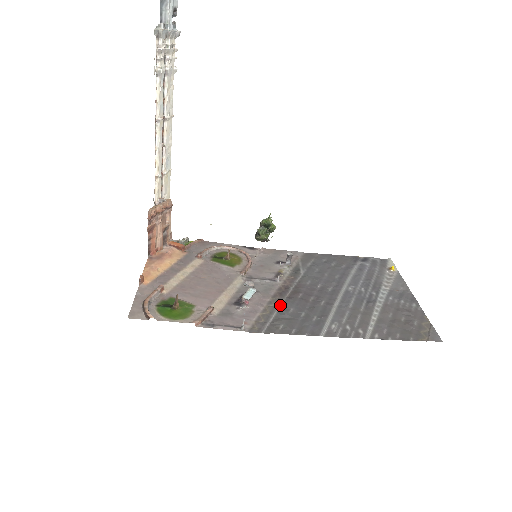
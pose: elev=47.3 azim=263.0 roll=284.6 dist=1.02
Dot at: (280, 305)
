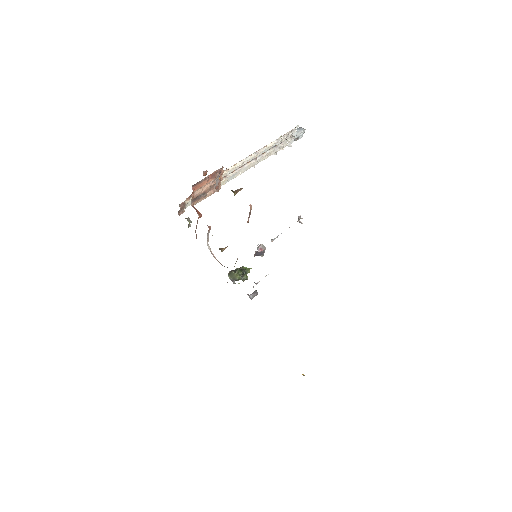
Dot at: occluded
